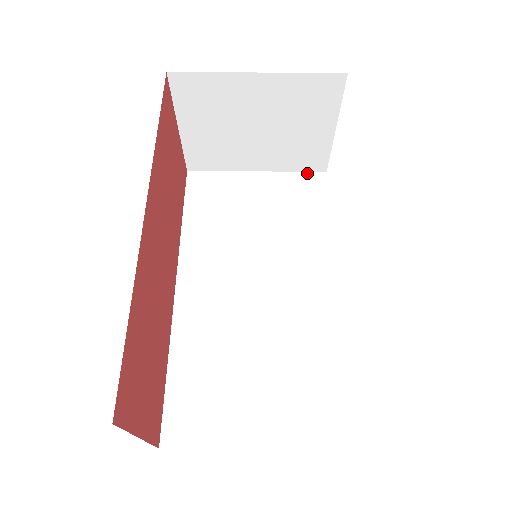
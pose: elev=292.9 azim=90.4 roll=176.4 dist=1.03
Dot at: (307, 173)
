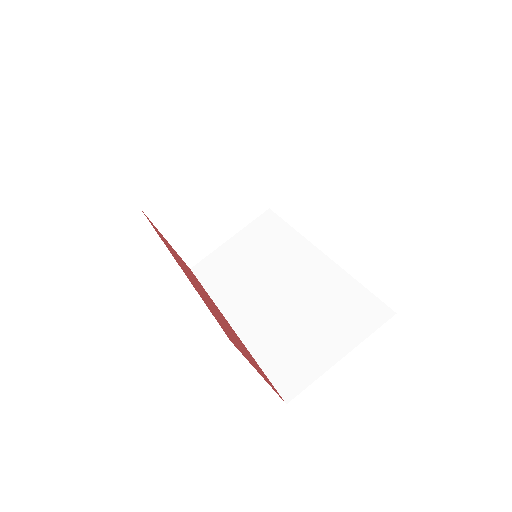
Dot at: (259, 217)
